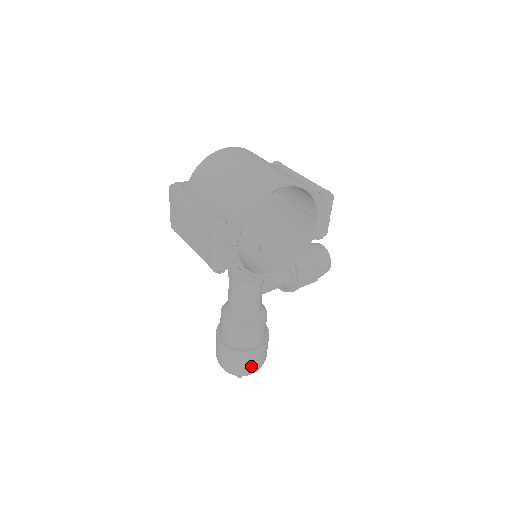
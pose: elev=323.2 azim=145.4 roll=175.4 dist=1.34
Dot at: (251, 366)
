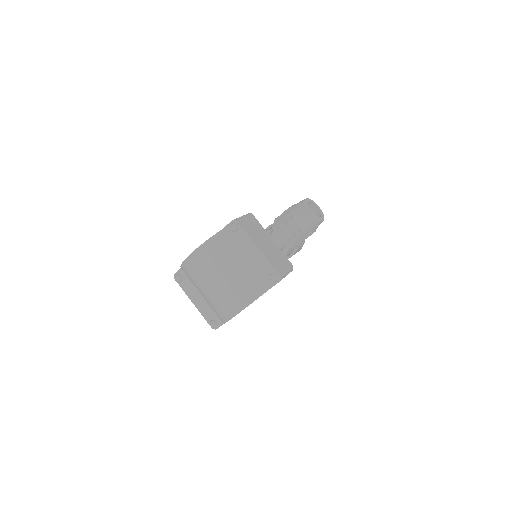
Dot at: occluded
